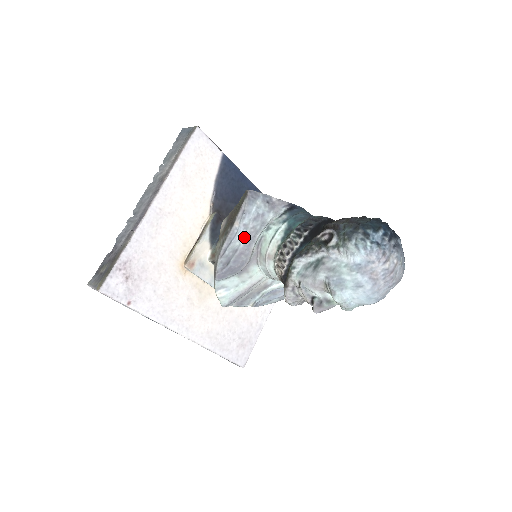
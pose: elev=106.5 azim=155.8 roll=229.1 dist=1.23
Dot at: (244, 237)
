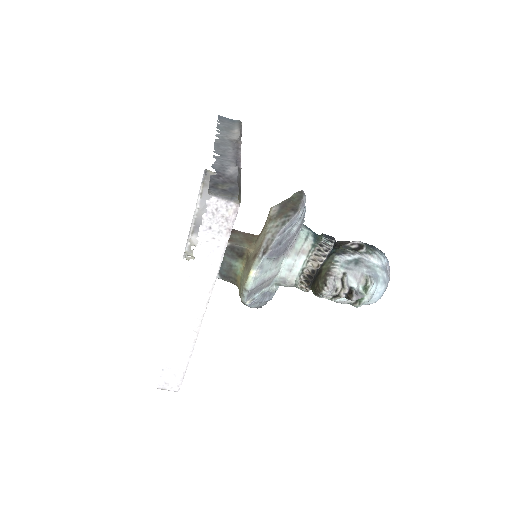
Dot at: (298, 225)
